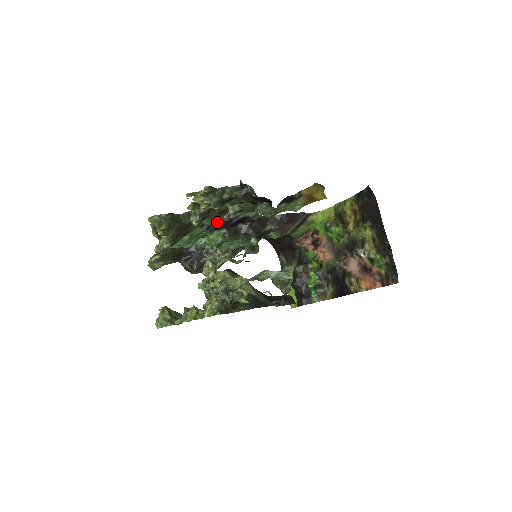
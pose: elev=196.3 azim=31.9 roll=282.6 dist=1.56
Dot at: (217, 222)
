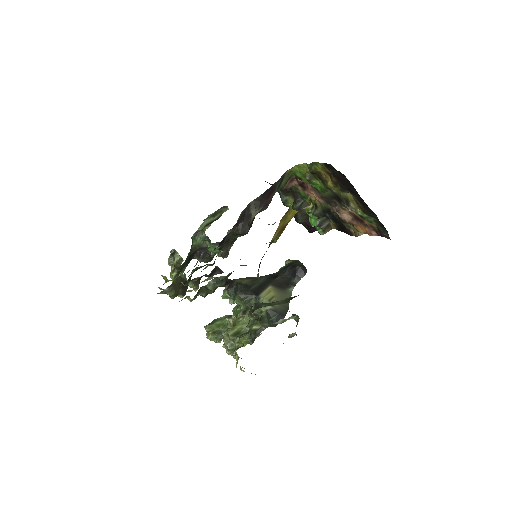
Dot at: occluded
